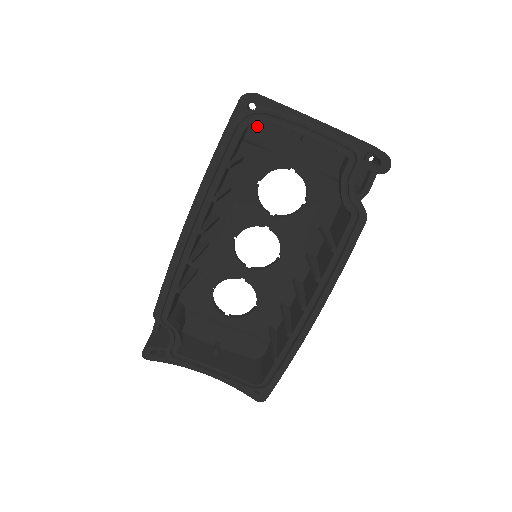
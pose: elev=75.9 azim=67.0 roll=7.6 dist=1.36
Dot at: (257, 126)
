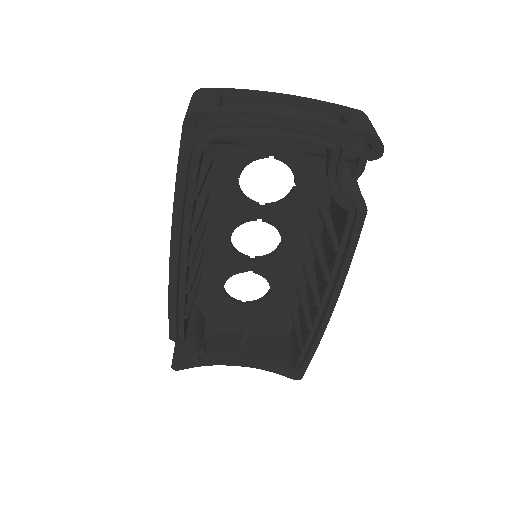
Dot at: occluded
